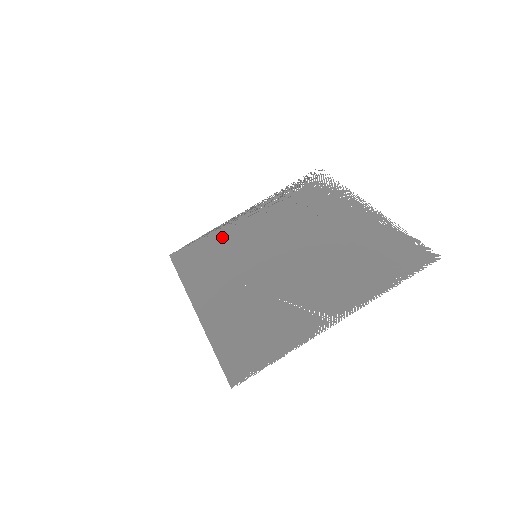
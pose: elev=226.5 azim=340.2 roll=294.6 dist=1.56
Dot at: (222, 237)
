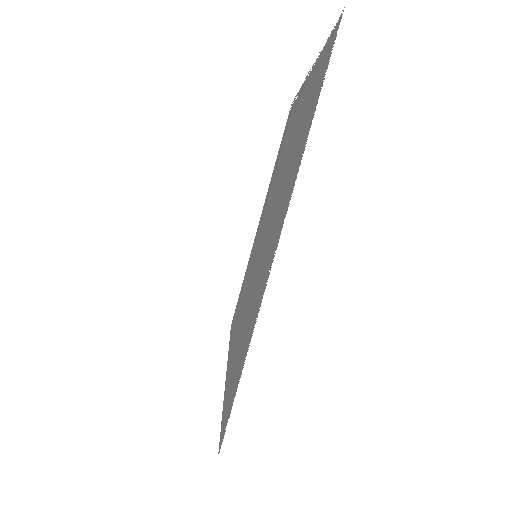
Dot at: (248, 266)
